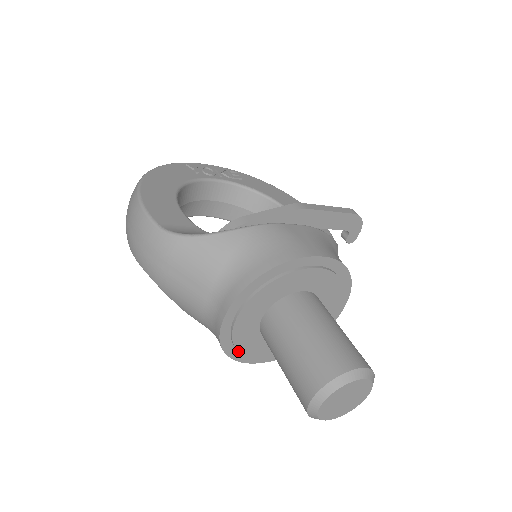
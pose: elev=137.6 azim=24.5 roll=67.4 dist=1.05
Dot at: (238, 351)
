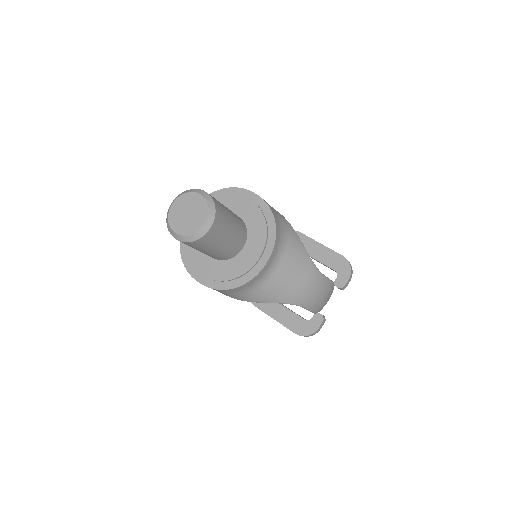
Dot at: (186, 250)
